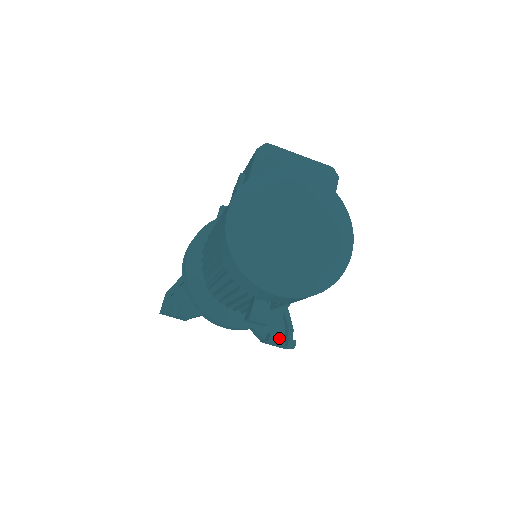
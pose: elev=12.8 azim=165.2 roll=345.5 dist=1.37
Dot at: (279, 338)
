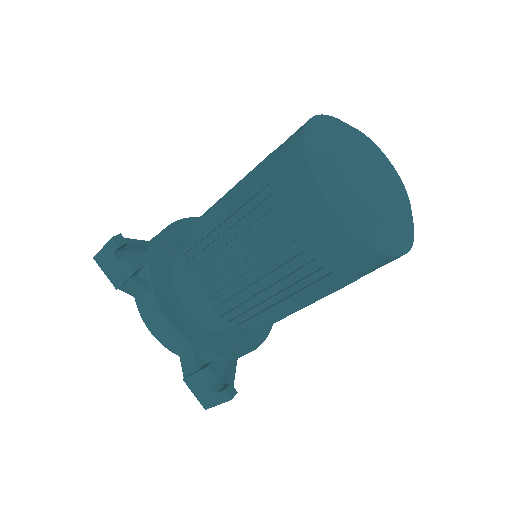
Dot at: (220, 373)
